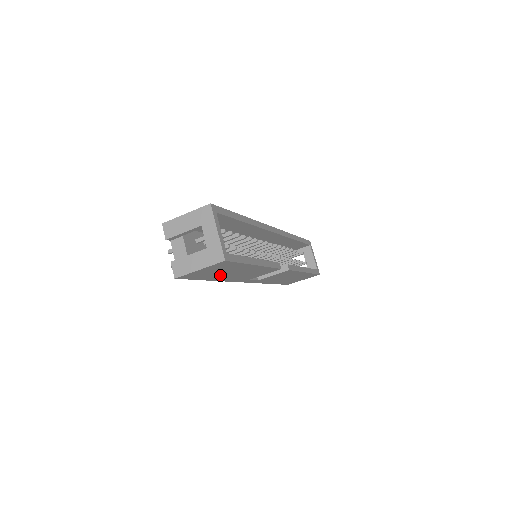
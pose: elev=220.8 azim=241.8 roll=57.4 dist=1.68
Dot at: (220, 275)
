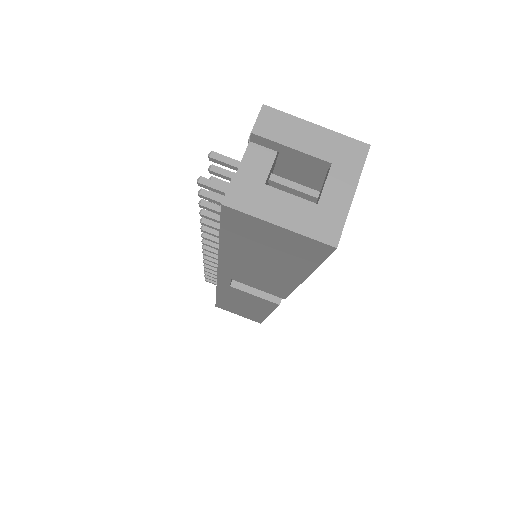
Dot at: (248, 252)
